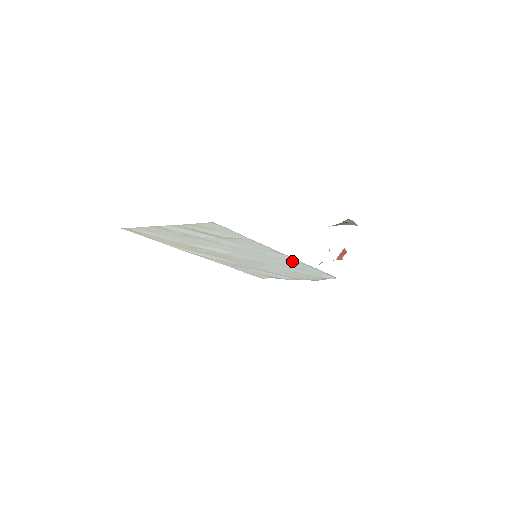
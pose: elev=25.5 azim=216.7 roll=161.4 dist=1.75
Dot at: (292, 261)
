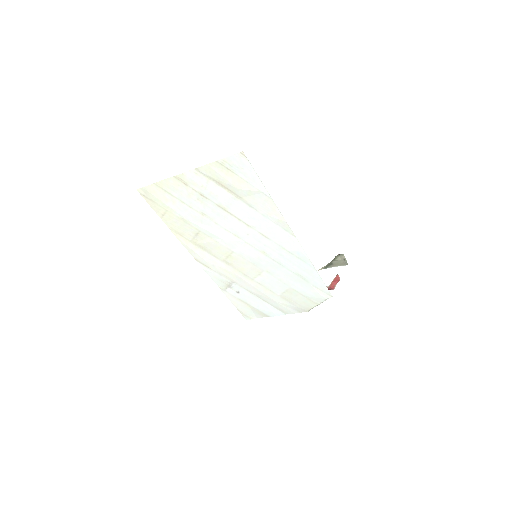
Dot at: (295, 252)
